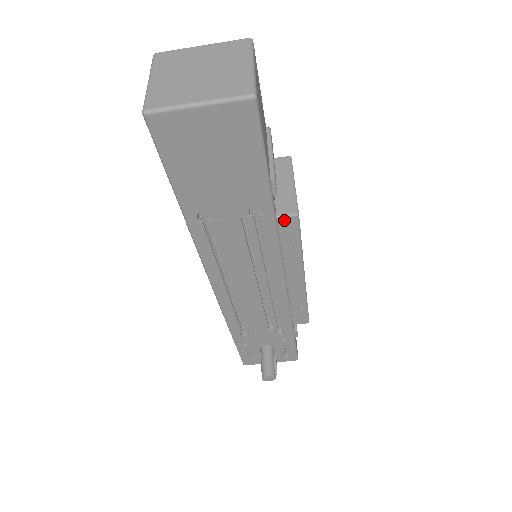
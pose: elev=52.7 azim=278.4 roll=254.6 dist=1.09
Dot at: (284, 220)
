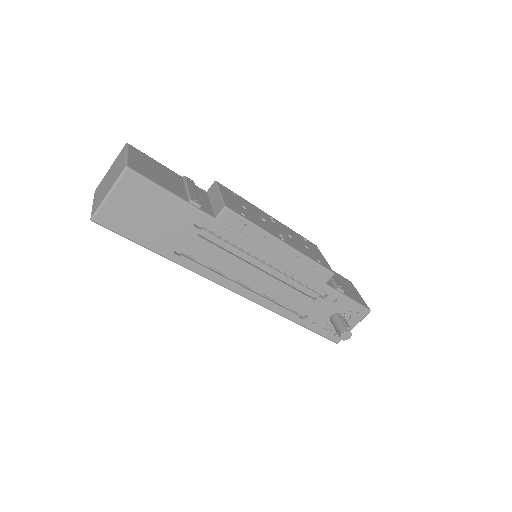
Dot at: (222, 217)
